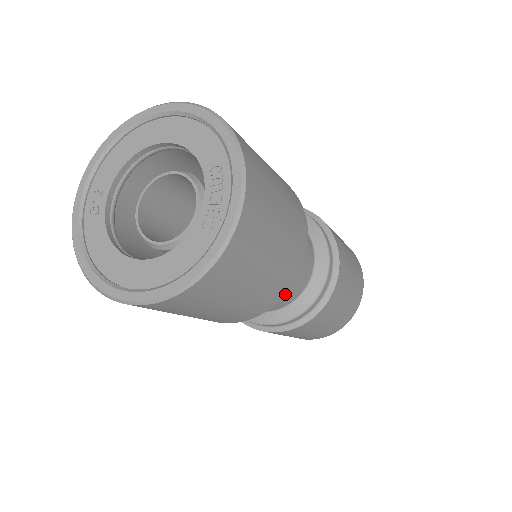
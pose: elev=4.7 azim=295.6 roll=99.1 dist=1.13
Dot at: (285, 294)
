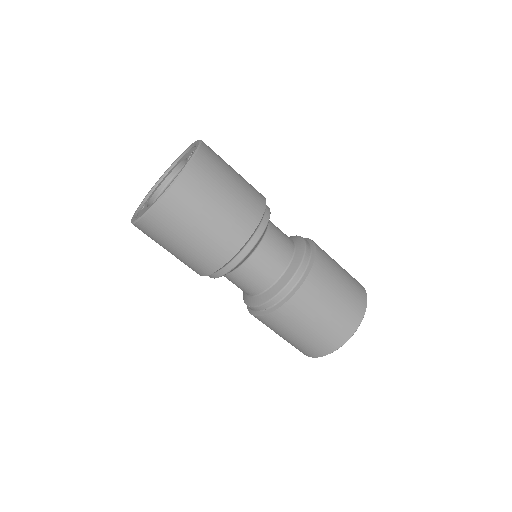
Dot at: (255, 229)
